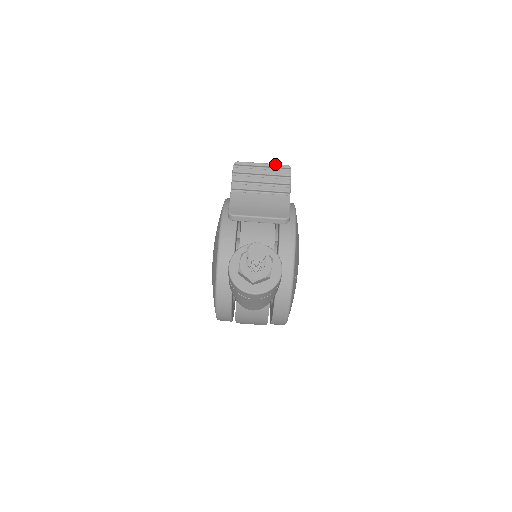
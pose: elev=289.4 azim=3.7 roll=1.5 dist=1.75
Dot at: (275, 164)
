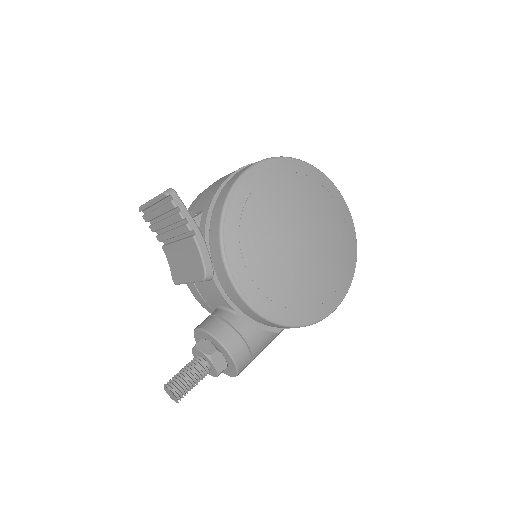
Dot at: (156, 198)
